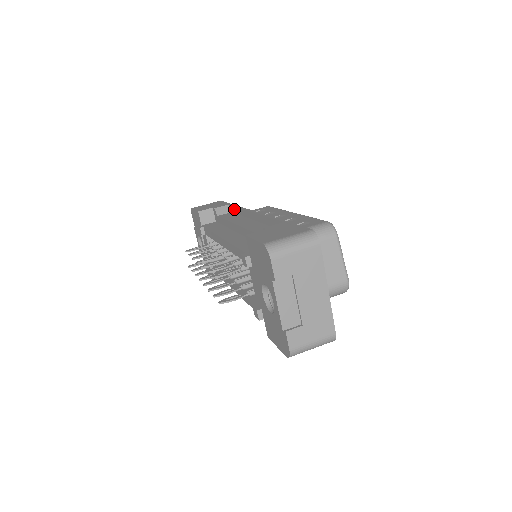
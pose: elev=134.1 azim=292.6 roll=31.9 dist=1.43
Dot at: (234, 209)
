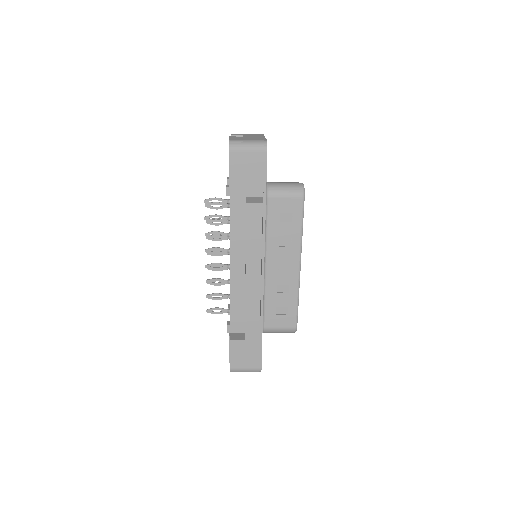
Dot at: occluded
